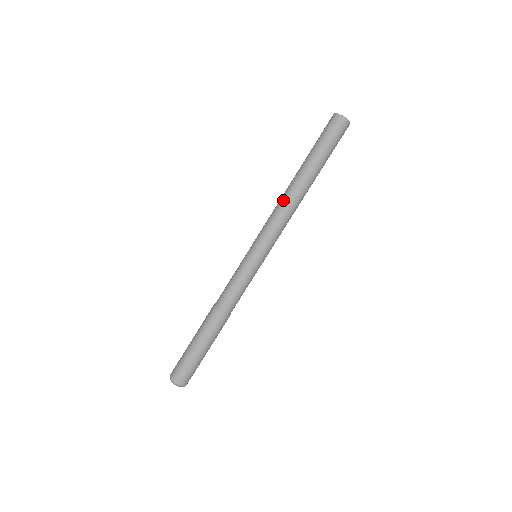
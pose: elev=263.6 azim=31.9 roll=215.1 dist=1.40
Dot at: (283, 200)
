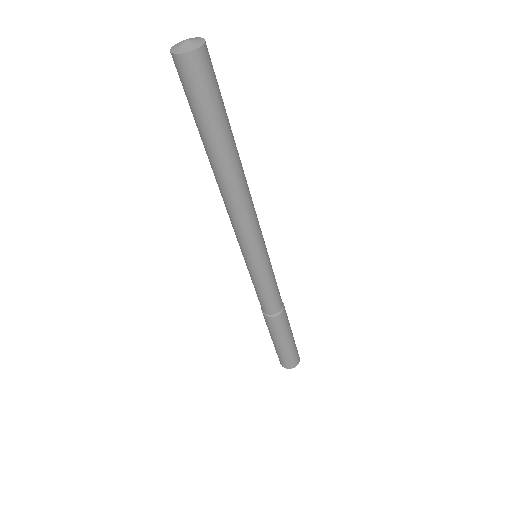
Dot at: (236, 202)
